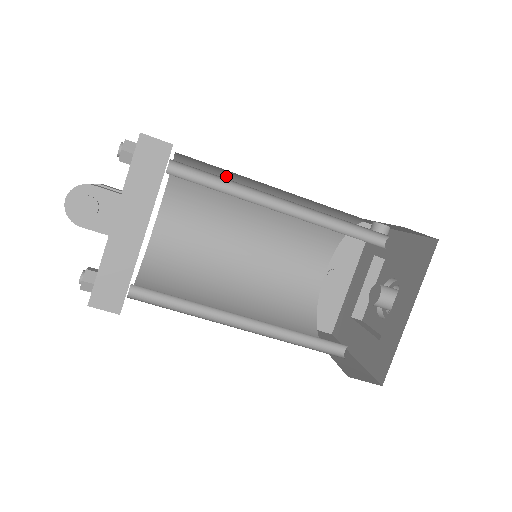
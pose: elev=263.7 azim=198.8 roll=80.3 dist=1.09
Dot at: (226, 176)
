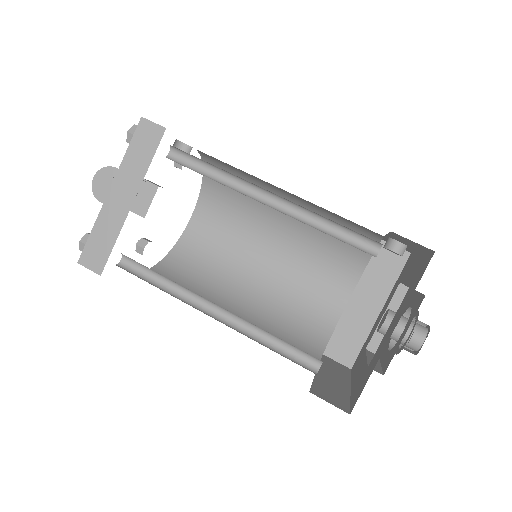
Dot at: (245, 178)
